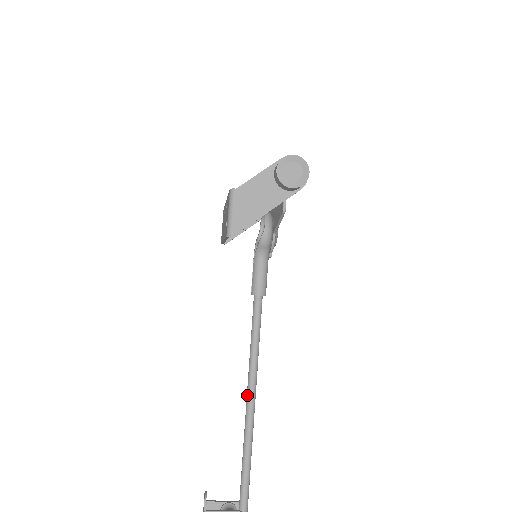
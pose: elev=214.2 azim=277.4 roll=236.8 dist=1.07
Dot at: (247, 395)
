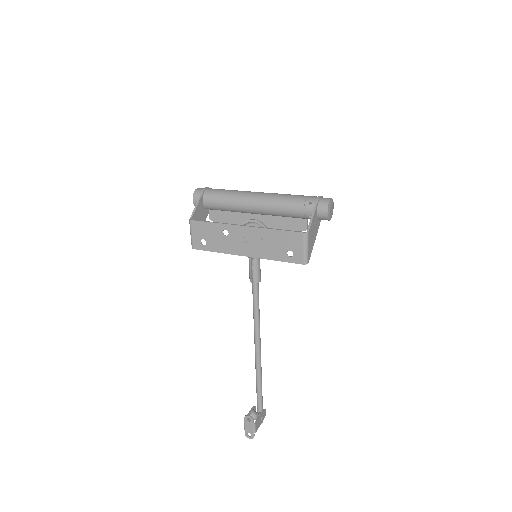
Dot at: (257, 346)
